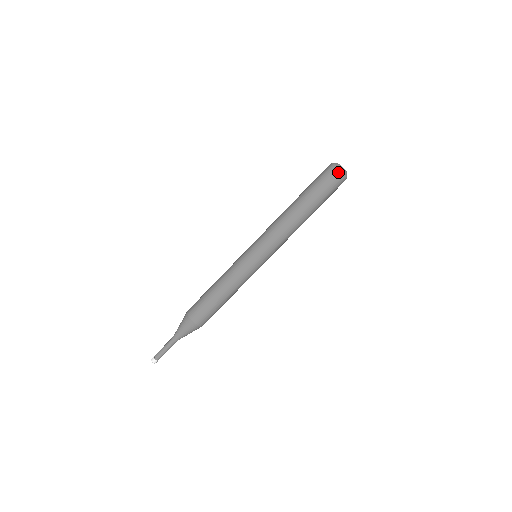
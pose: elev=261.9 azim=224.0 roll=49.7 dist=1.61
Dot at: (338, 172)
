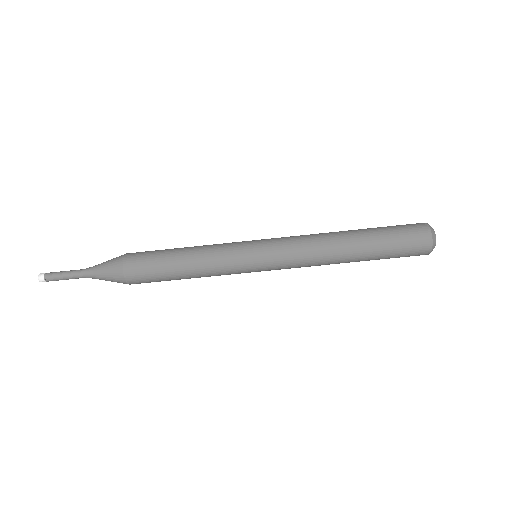
Dot at: (426, 252)
